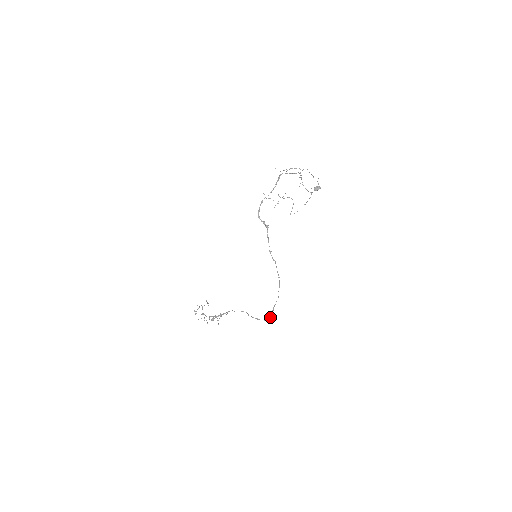
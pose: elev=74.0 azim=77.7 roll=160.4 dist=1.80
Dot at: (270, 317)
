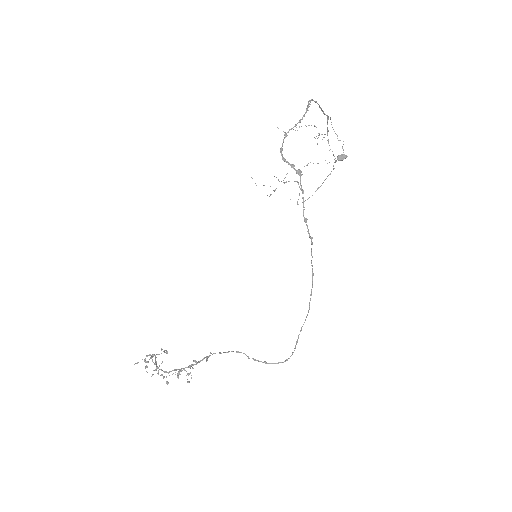
Dot at: occluded
